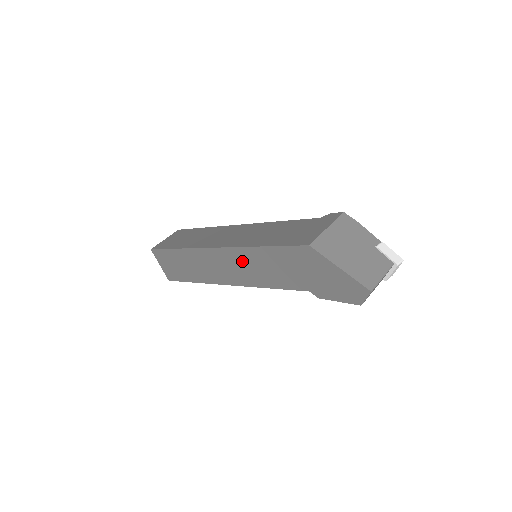
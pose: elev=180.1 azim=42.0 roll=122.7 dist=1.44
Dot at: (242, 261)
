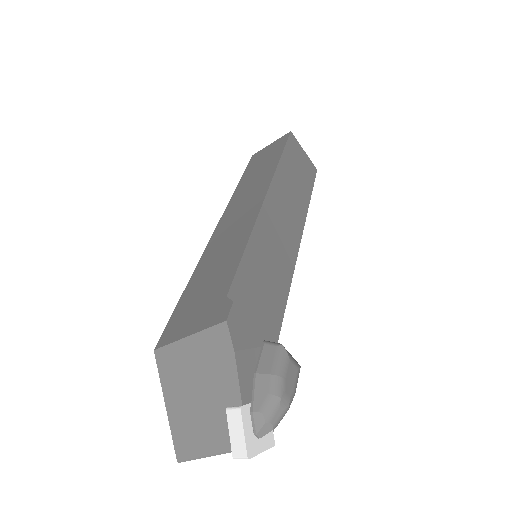
Dot at: occluded
